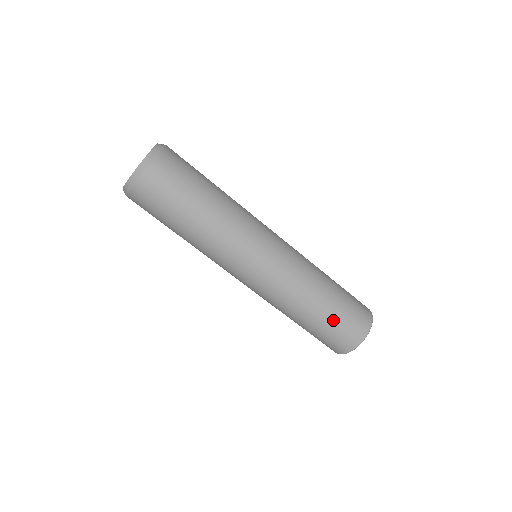
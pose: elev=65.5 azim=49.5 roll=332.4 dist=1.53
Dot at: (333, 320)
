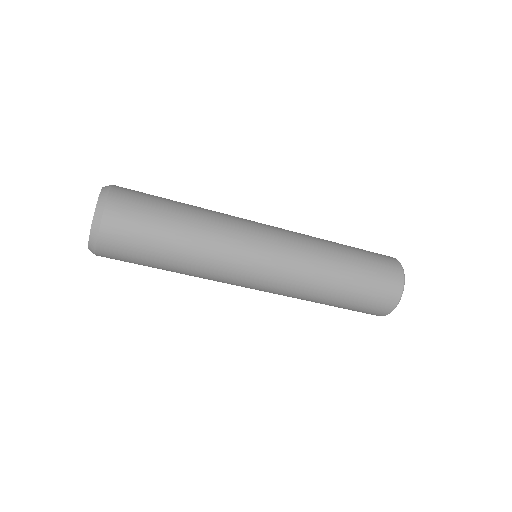
Dot at: (365, 280)
